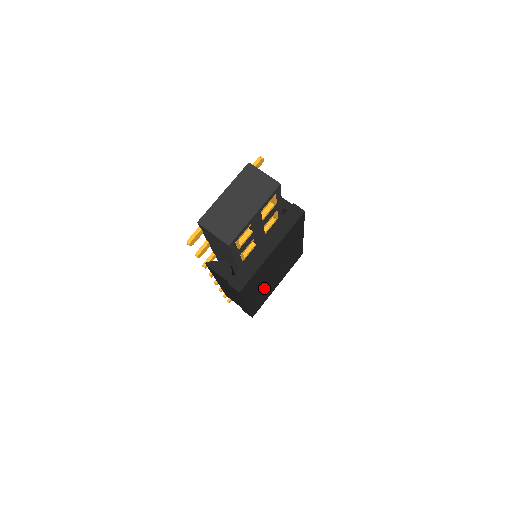
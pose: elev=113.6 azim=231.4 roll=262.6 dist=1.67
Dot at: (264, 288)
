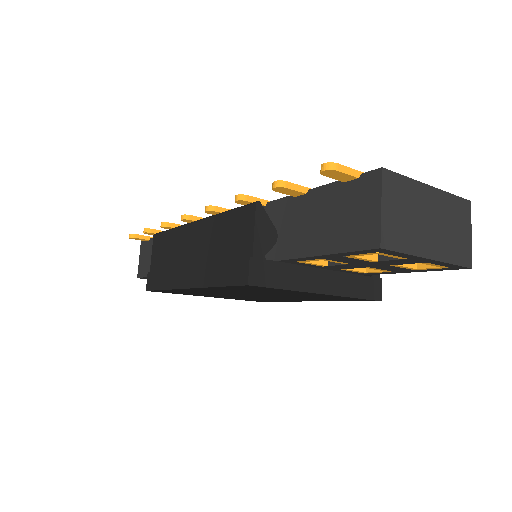
Dot at: occluded
